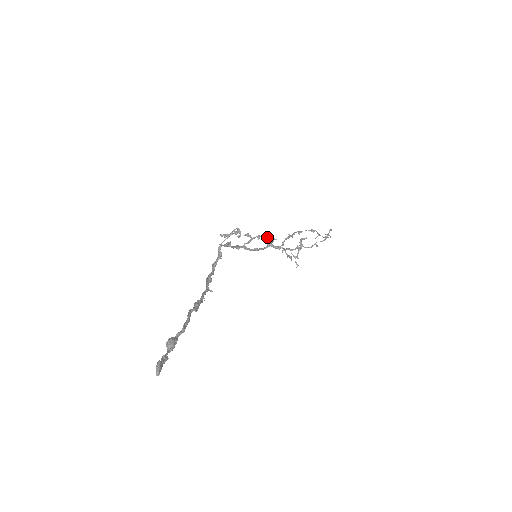
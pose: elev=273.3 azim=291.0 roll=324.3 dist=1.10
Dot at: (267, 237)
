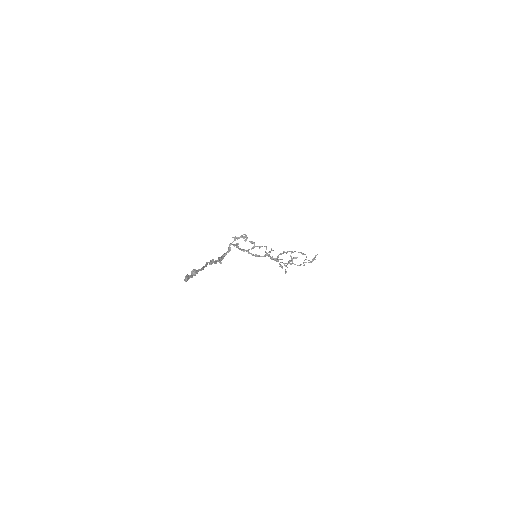
Dot at: (266, 249)
